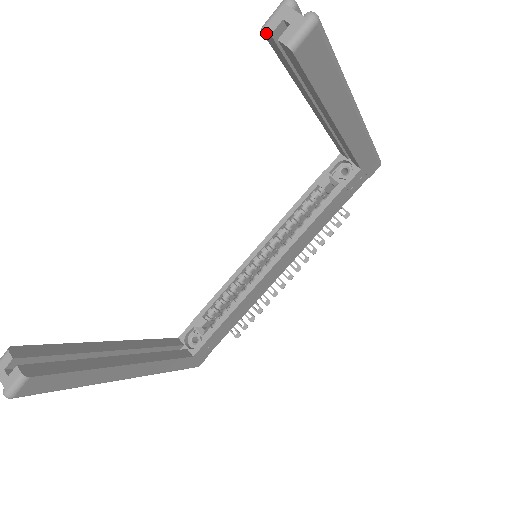
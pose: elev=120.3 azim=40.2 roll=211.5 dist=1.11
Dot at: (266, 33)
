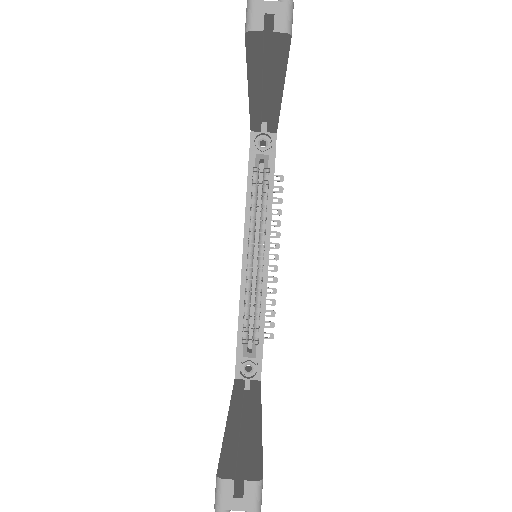
Dot at: (254, 33)
